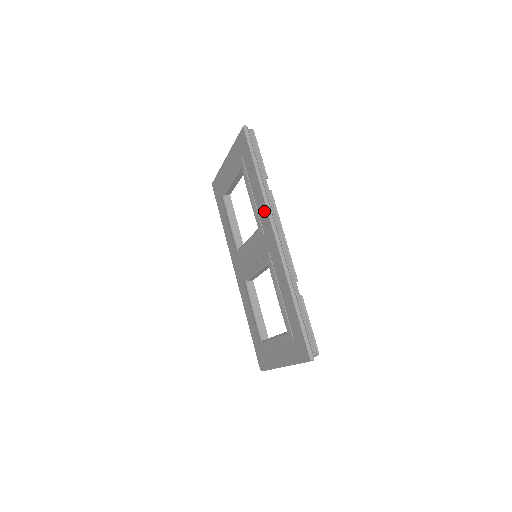
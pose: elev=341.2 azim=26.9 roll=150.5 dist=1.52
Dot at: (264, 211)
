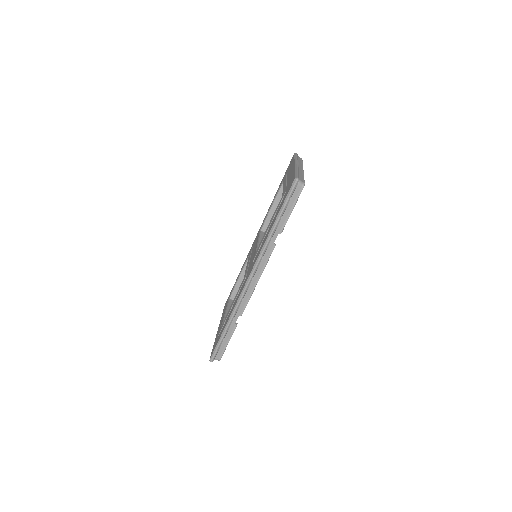
Dot at: (258, 254)
